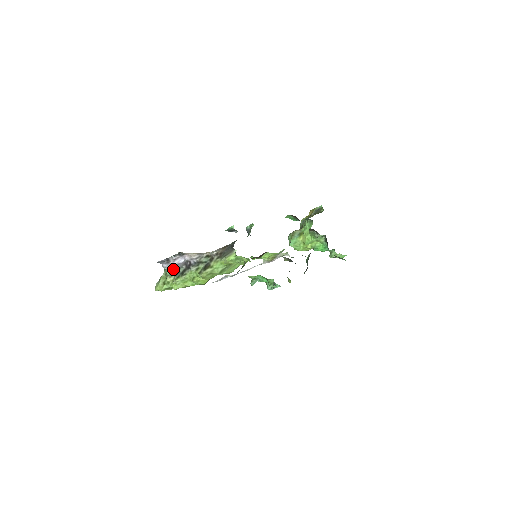
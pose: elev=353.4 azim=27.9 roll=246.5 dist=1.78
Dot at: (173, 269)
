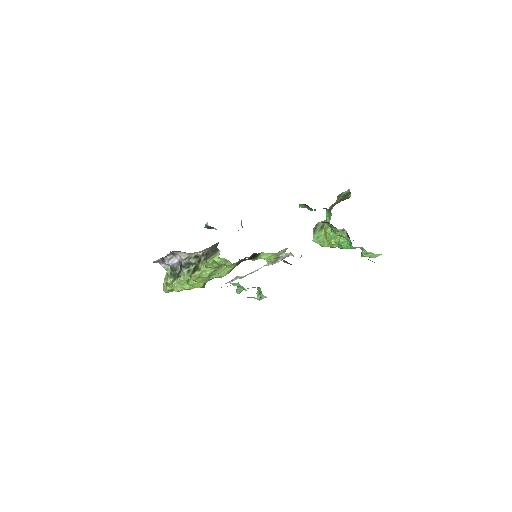
Dot at: (171, 269)
